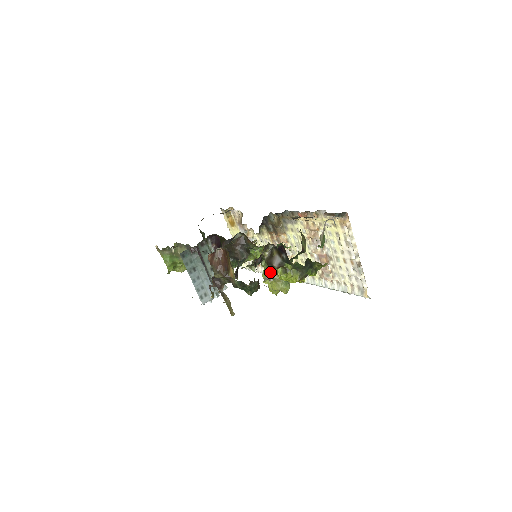
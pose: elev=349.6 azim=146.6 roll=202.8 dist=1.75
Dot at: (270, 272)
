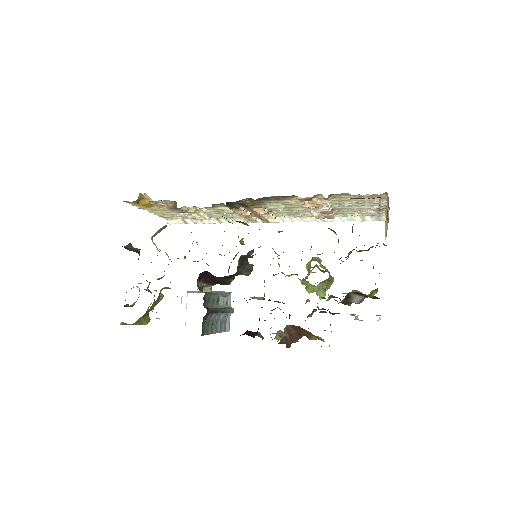
Dot at: (334, 297)
